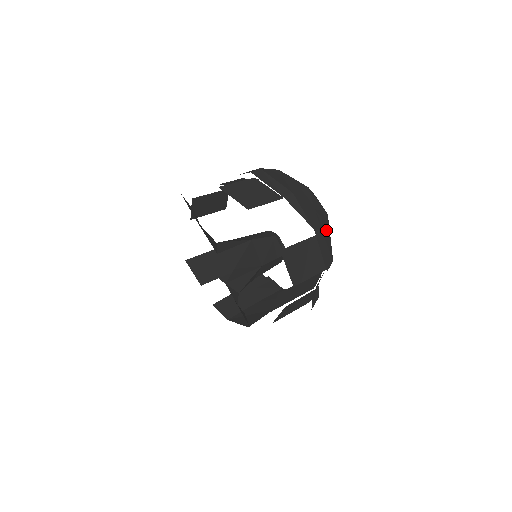
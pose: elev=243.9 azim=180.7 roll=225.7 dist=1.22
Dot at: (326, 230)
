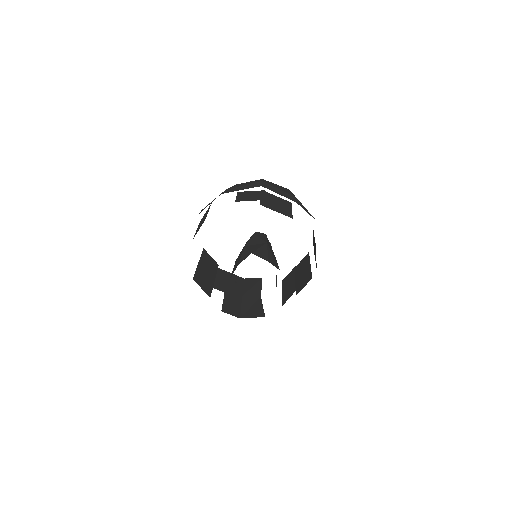
Dot at: occluded
